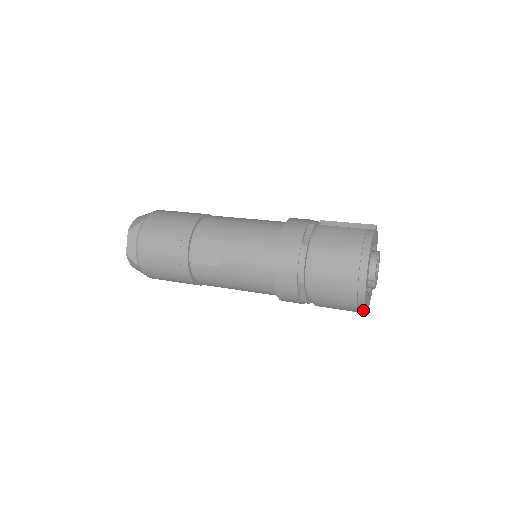
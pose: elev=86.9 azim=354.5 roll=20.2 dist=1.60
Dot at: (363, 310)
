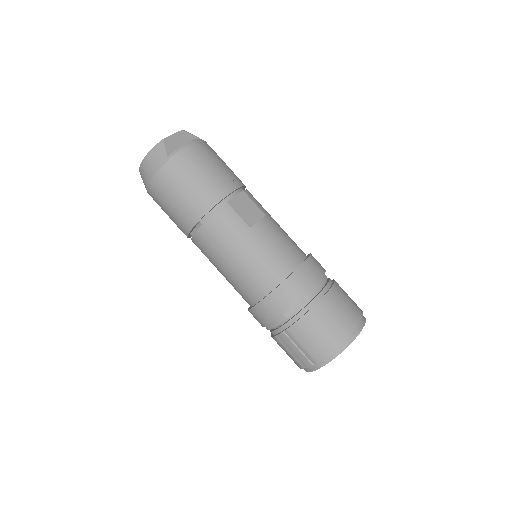
Dot at: (320, 364)
